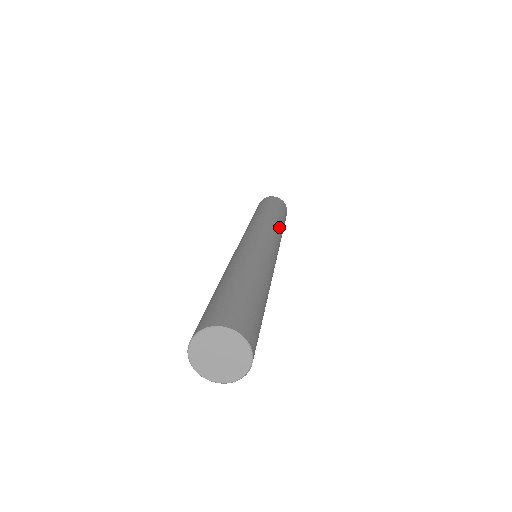
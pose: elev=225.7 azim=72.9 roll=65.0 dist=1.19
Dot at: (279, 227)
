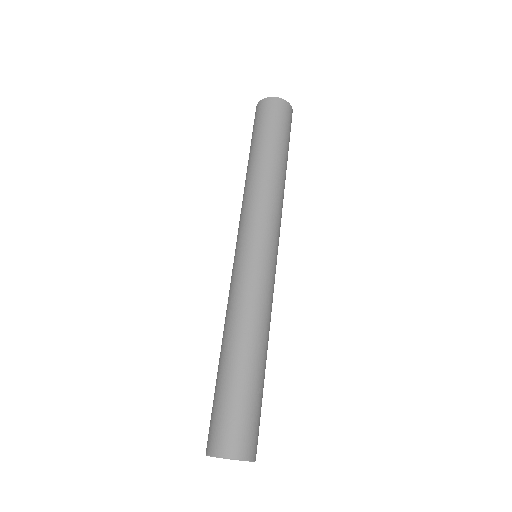
Dot at: (283, 197)
